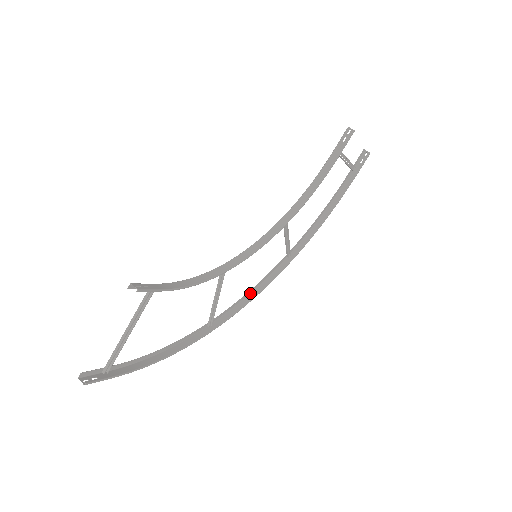
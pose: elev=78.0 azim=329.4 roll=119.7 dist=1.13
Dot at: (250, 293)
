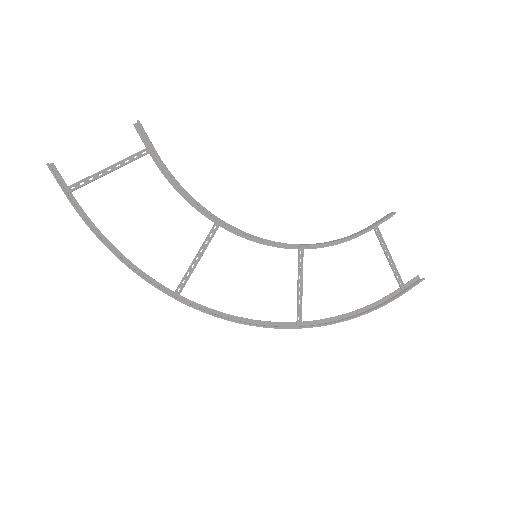
Dot at: occluded
